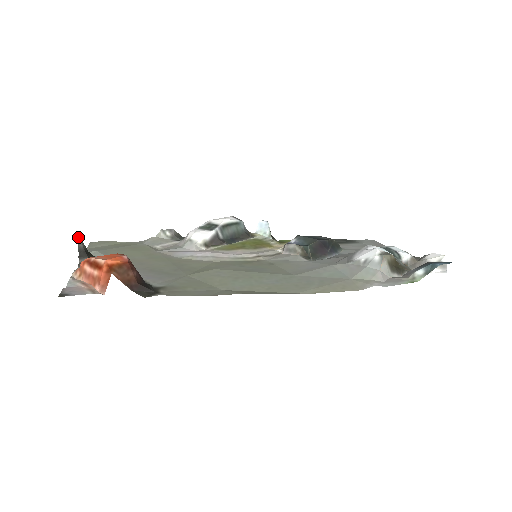
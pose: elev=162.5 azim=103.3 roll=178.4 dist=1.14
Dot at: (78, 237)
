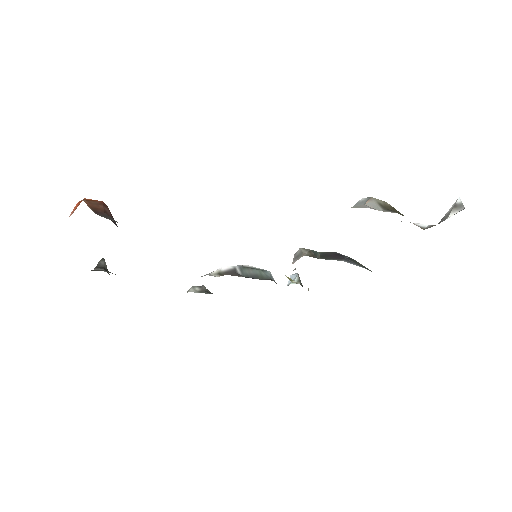
Dot at: (102, 258)
